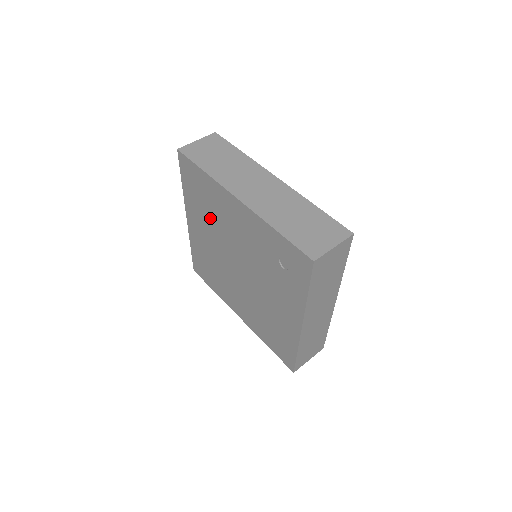
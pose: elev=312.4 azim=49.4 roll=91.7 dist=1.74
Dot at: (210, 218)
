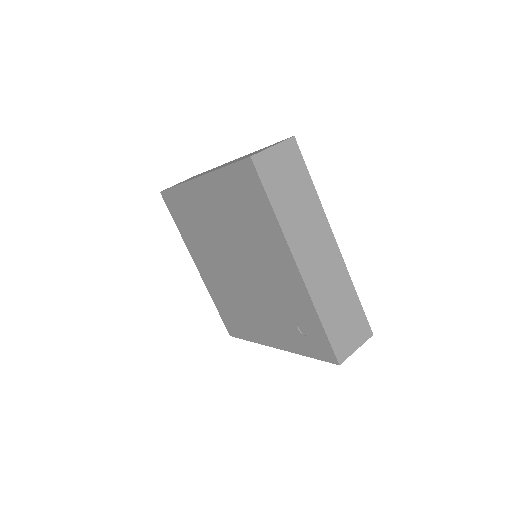
Dot at: (238, 222)
